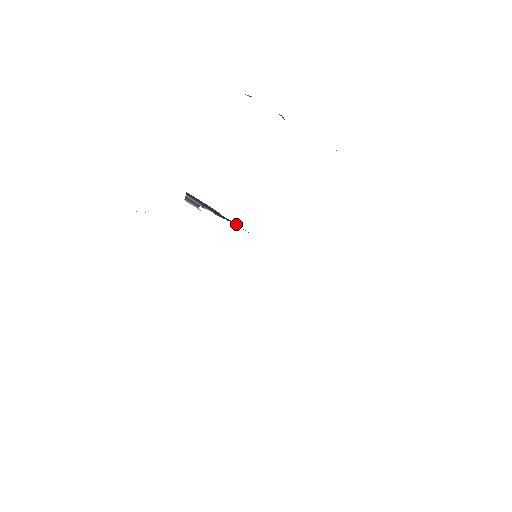
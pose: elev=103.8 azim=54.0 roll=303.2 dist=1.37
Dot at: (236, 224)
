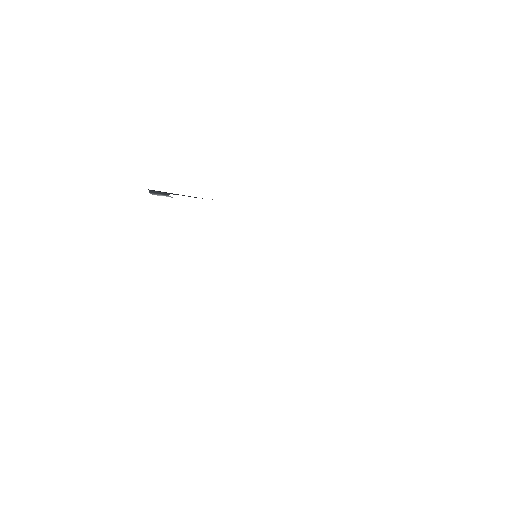
Dot at: occluded
